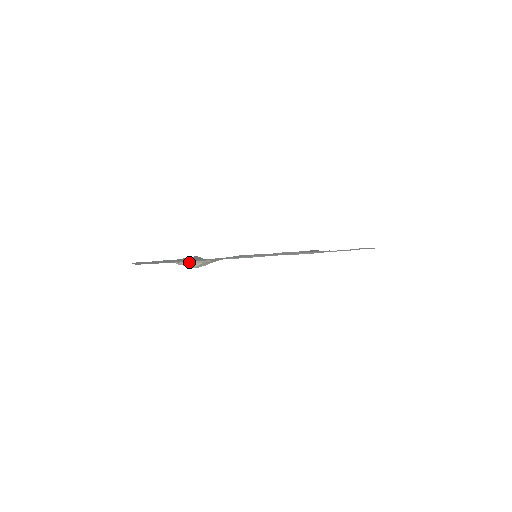
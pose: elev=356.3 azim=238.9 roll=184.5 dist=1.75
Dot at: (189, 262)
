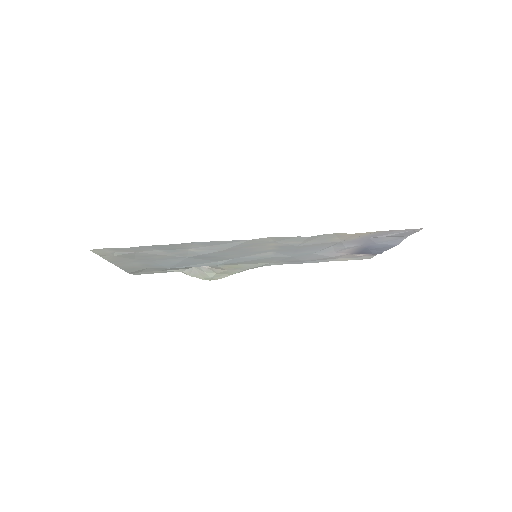
Dot at: (200, 273)
